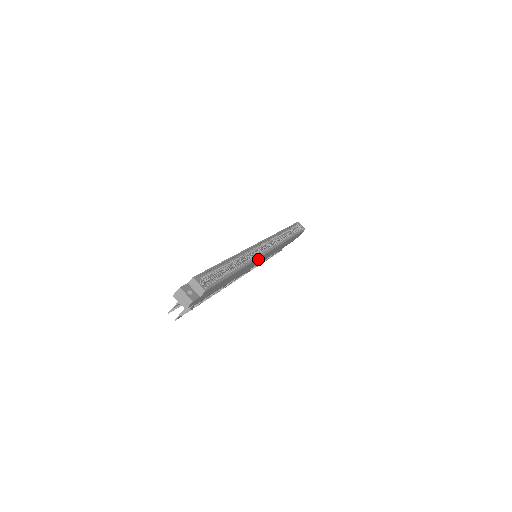
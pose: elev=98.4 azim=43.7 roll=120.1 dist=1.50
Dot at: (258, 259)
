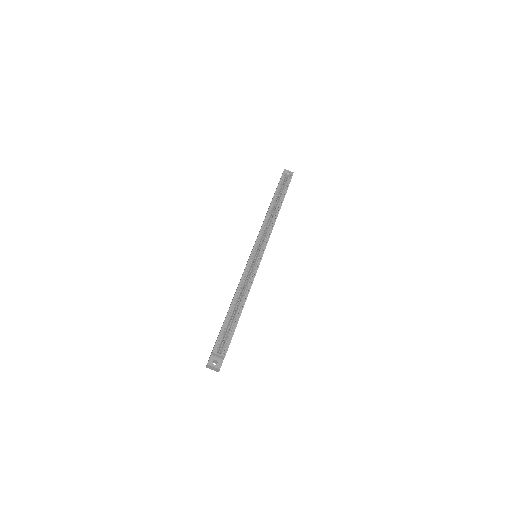
Dot at: occluded
